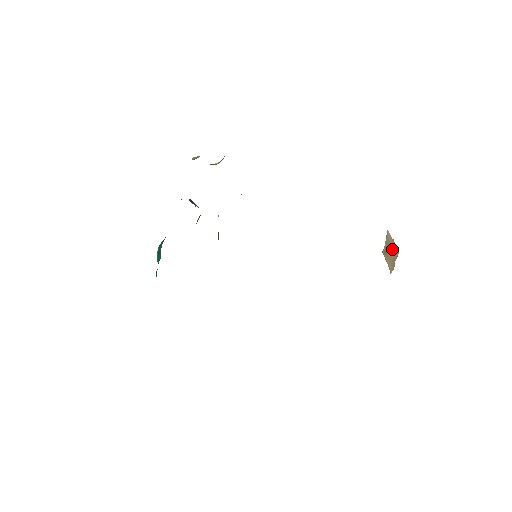
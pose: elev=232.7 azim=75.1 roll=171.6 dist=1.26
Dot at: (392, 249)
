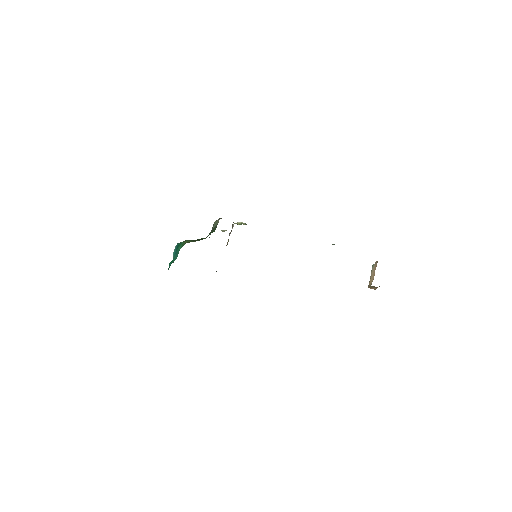
Dot at: (374, 269)
